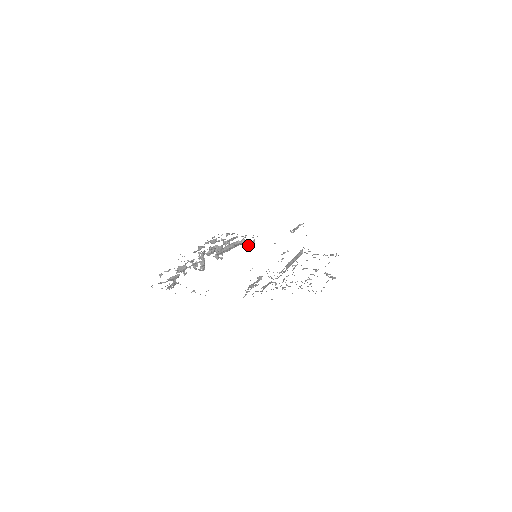
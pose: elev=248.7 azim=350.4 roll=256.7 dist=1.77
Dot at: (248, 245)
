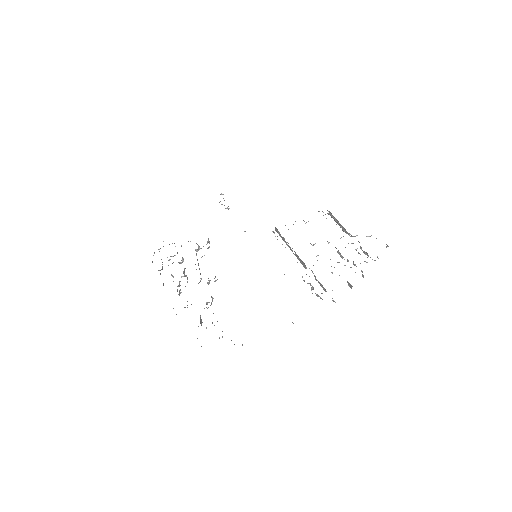
Dot at: occluded
